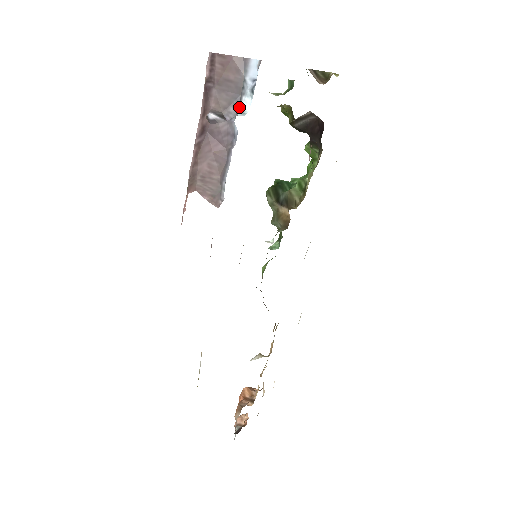
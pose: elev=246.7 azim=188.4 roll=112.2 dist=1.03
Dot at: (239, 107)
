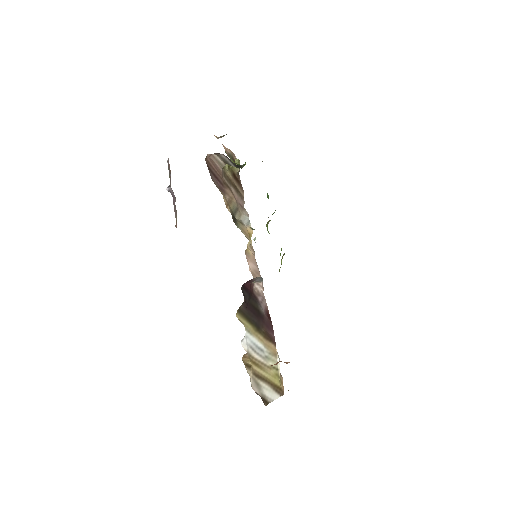
Dot at: occluded
